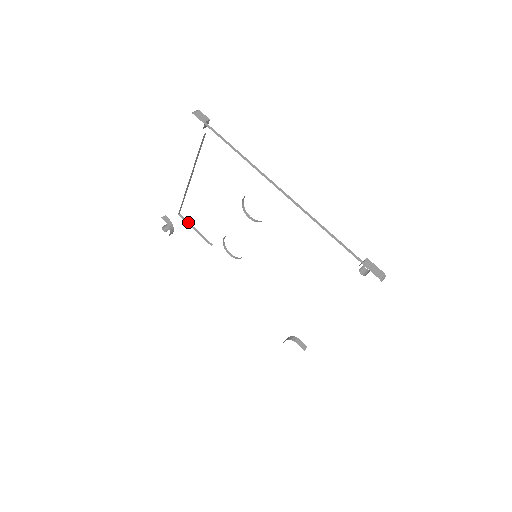
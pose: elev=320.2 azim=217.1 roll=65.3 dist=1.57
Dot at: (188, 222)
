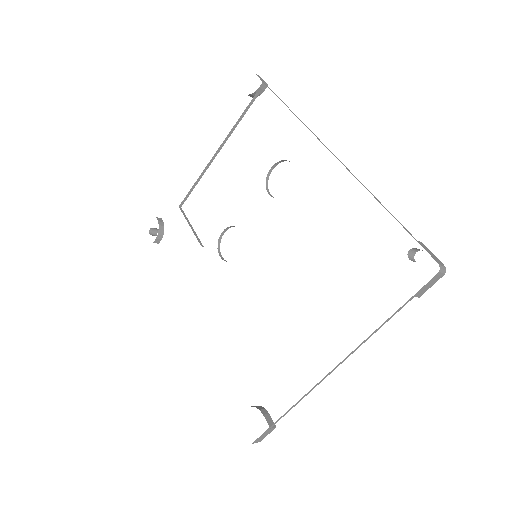
Dot at: (186, 217)
